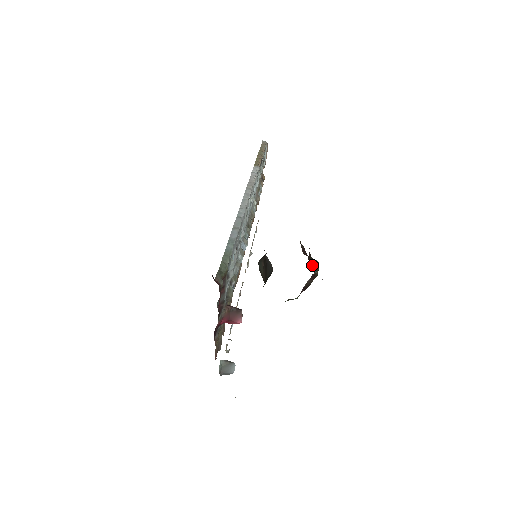
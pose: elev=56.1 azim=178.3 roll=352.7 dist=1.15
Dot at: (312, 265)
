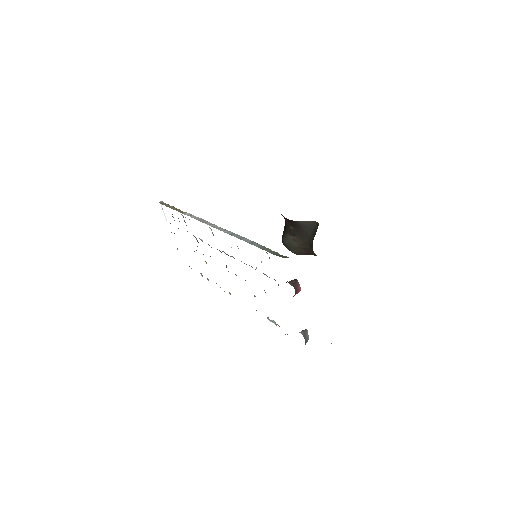
Dot at: occluded
